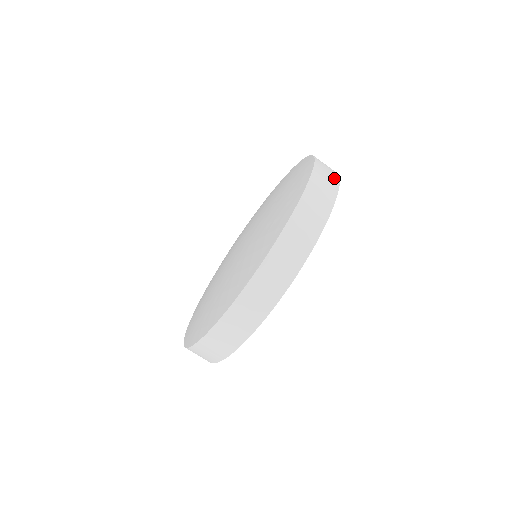
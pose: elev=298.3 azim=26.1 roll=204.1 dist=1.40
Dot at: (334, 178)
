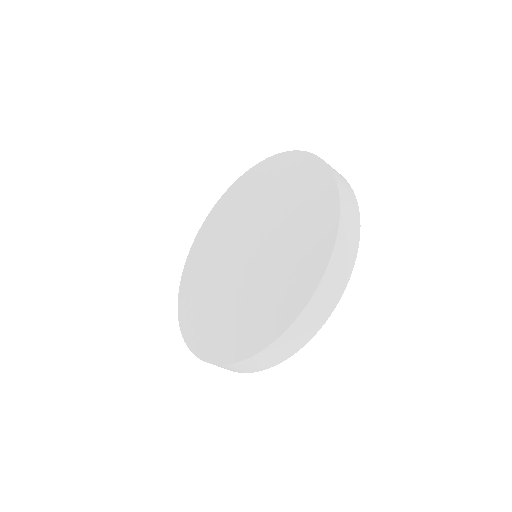
Dot at: occluded
